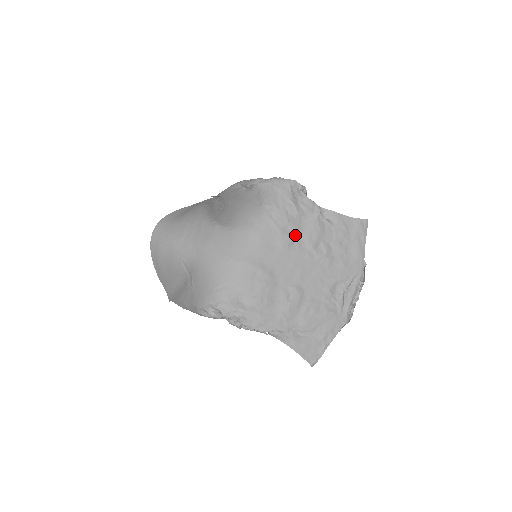
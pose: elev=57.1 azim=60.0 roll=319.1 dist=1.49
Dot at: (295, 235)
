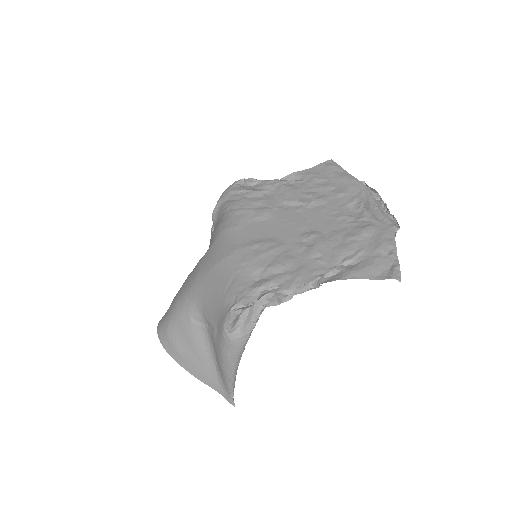
Dot at: (270, 205)
